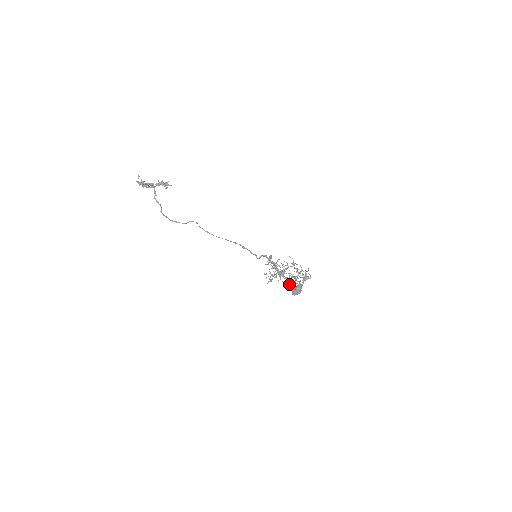
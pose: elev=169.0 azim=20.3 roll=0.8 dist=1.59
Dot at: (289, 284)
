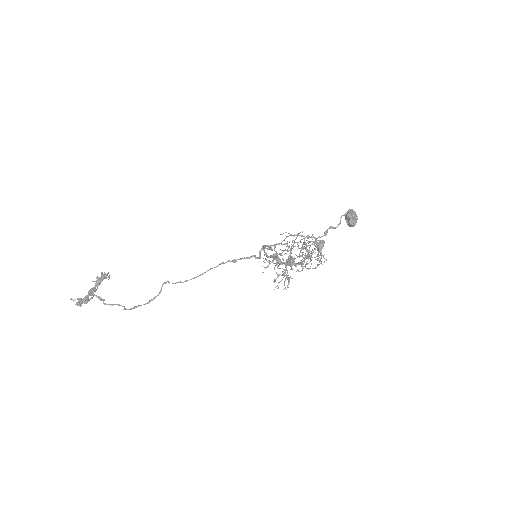
Dot at: occluded
